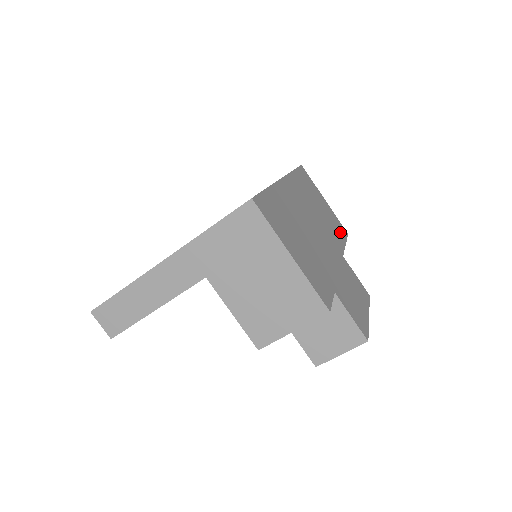
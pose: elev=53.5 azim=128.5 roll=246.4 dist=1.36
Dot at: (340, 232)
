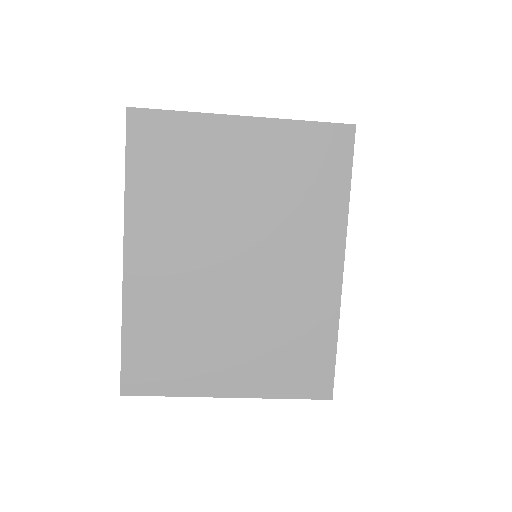
Dot at: occluded
